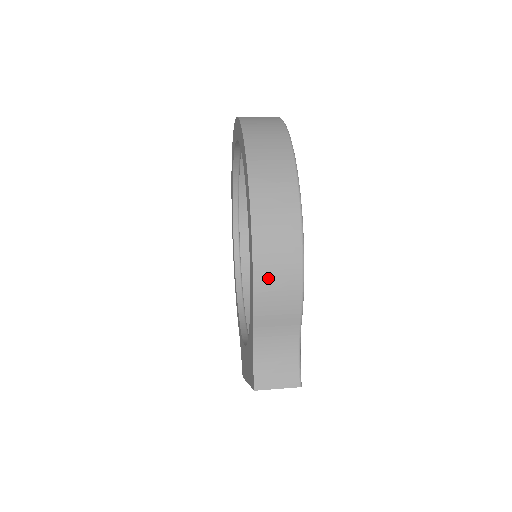
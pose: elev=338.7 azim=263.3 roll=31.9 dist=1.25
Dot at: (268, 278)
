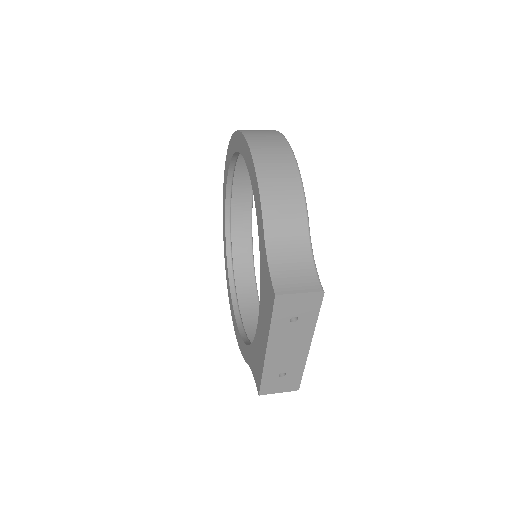
Dot at: (271, 184)
